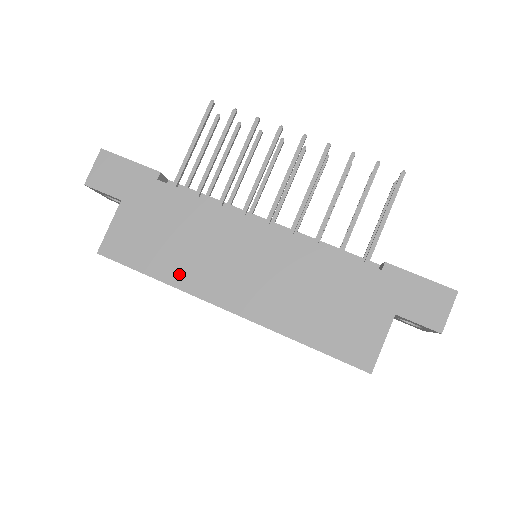
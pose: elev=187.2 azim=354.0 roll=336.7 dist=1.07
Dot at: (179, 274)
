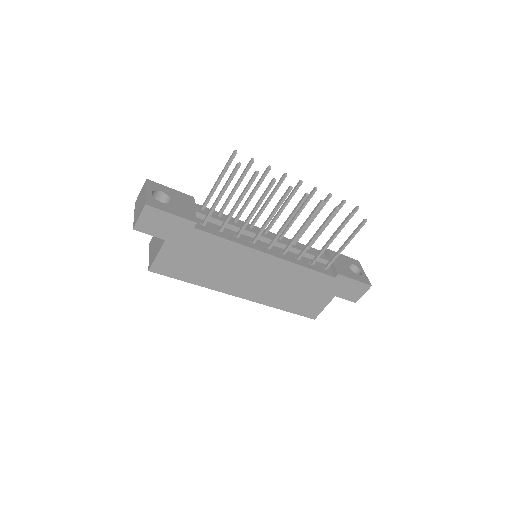
Dot at: (209, 281)
